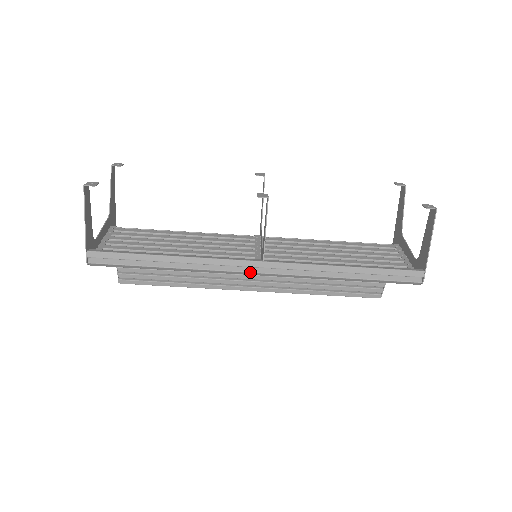
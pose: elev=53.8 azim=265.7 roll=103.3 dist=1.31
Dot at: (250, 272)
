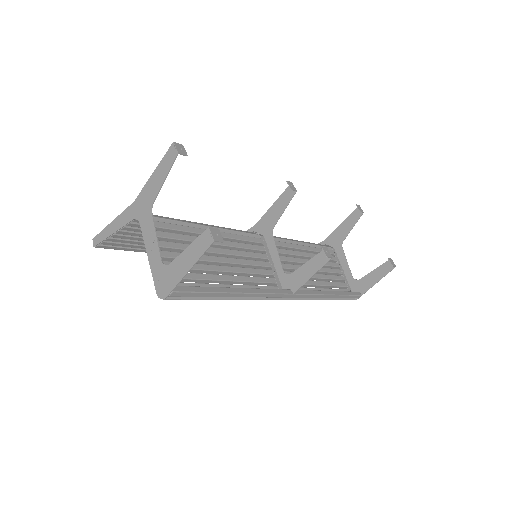
Dot at: occluded
